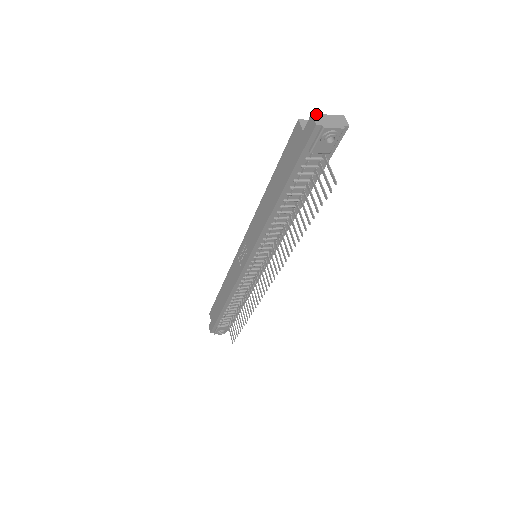
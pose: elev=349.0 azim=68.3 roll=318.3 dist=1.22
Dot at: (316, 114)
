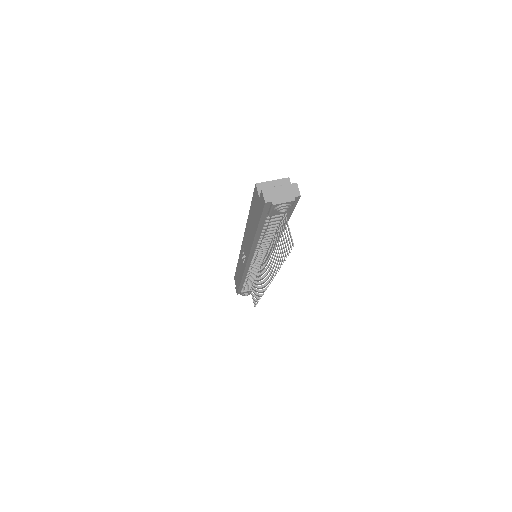
Dot at: (266, 189)
